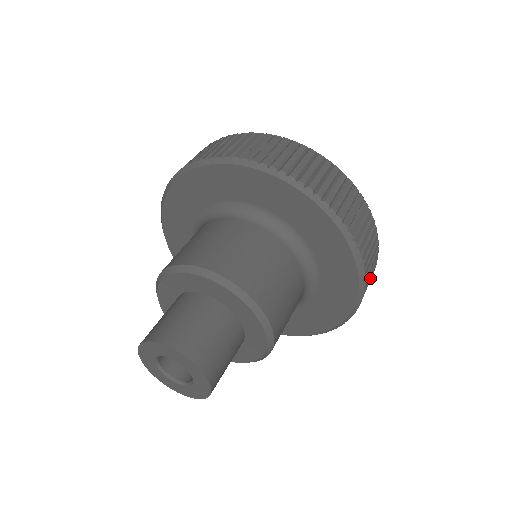
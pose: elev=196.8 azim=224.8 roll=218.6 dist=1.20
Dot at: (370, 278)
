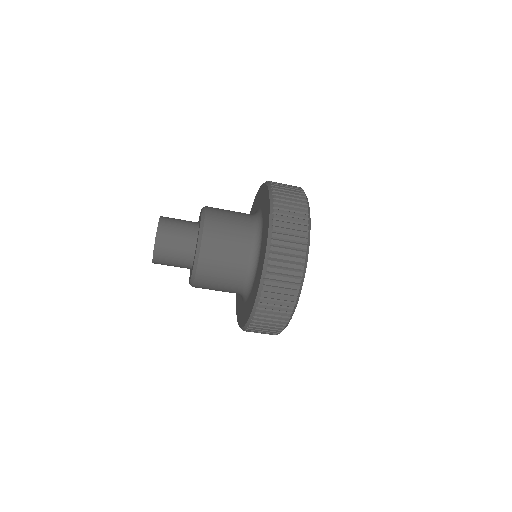
Dot at: (285, 271)
